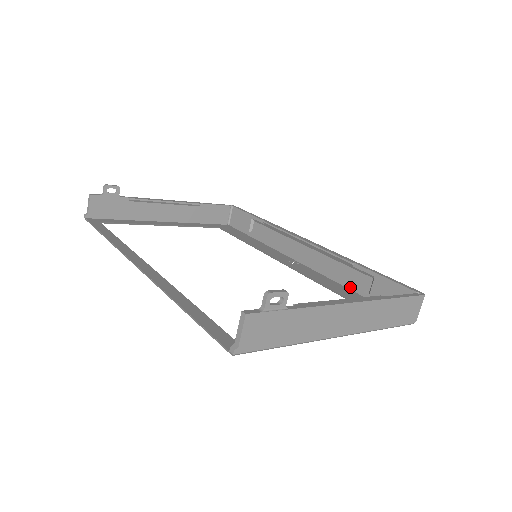
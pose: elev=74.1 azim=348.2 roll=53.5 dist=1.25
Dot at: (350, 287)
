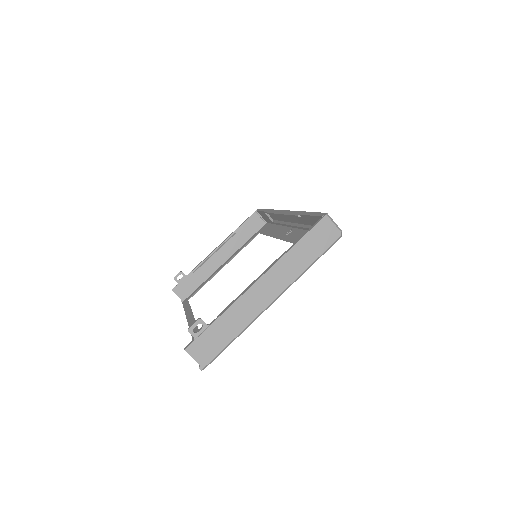
Dot at: occluded
